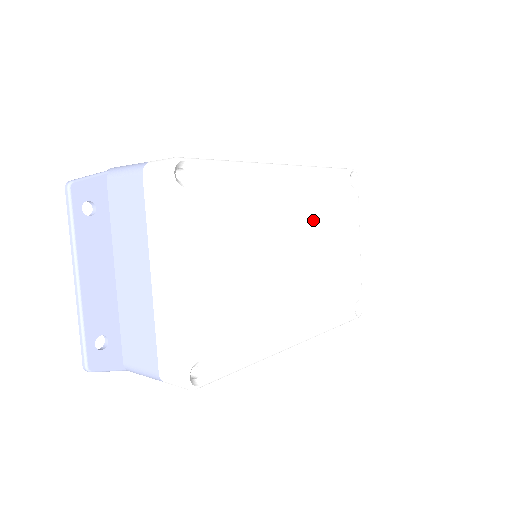
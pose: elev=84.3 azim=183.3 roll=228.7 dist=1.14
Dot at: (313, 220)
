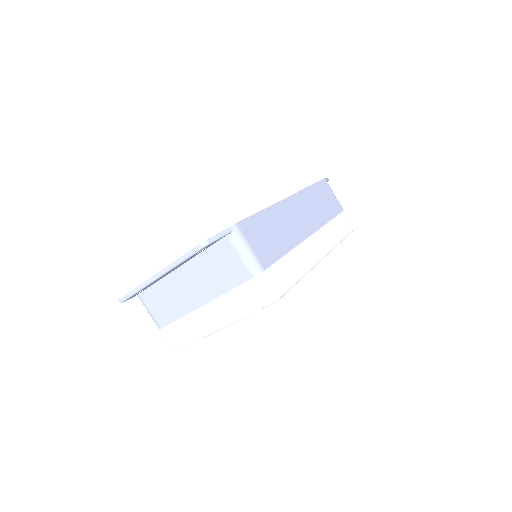
Dot at: occluded
